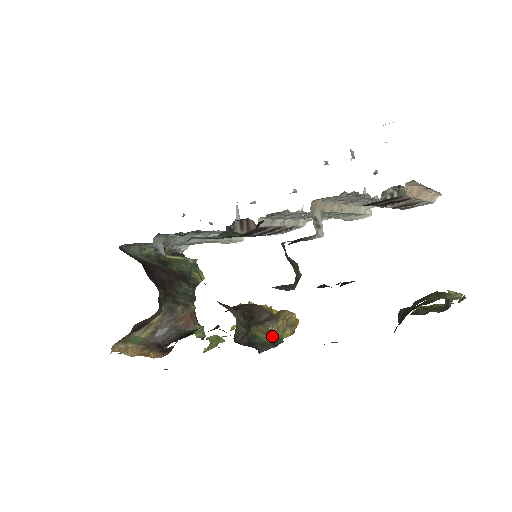
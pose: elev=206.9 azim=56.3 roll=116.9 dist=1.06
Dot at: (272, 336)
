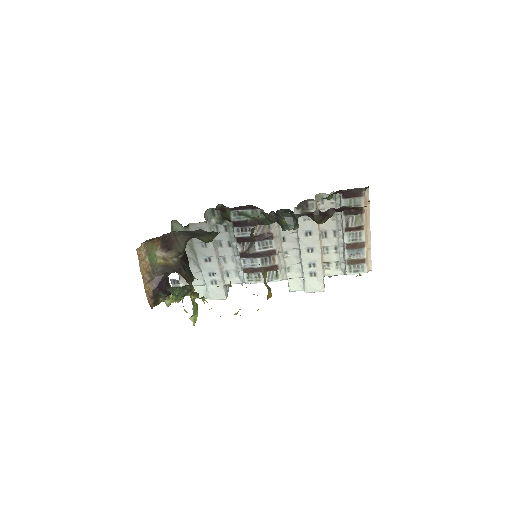
Dot at: occluded
